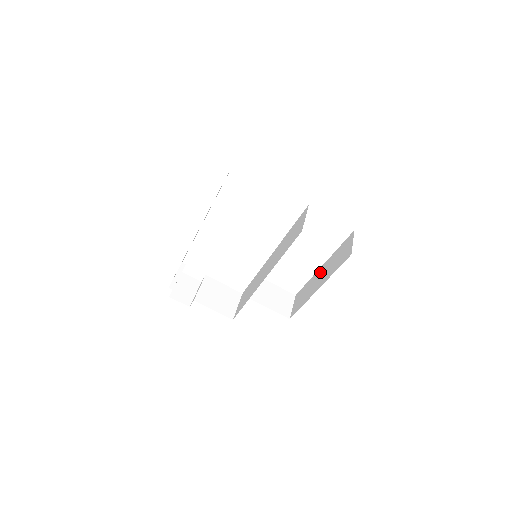
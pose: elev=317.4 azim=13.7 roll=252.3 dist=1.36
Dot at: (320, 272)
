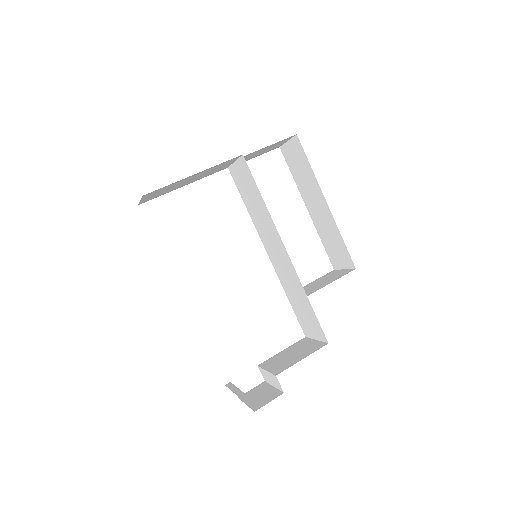
Dot at: (312, 210)
